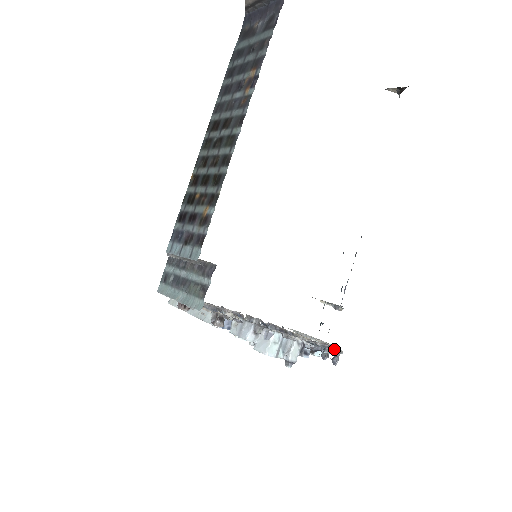
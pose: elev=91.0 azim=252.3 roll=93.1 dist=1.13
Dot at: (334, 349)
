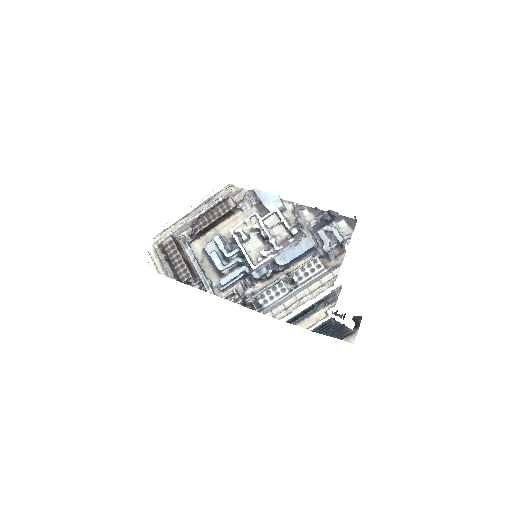
Dot at: (342, 233)
